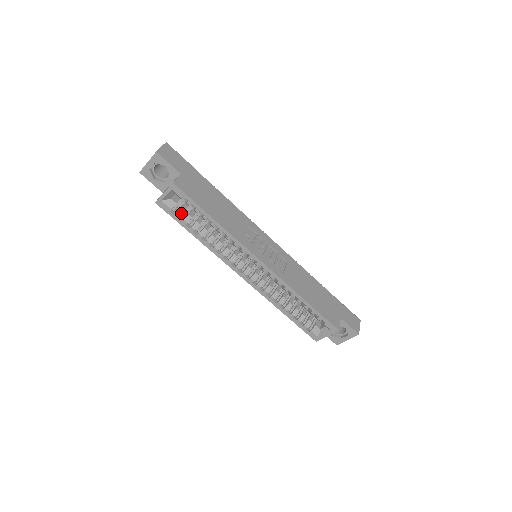
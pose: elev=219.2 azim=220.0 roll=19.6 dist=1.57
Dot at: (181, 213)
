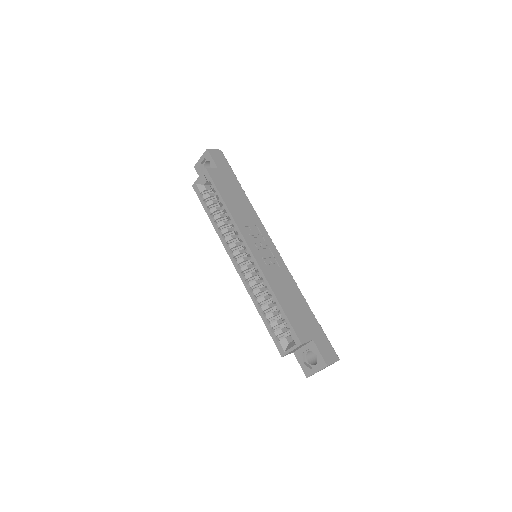
Dot at: (206, 197)
